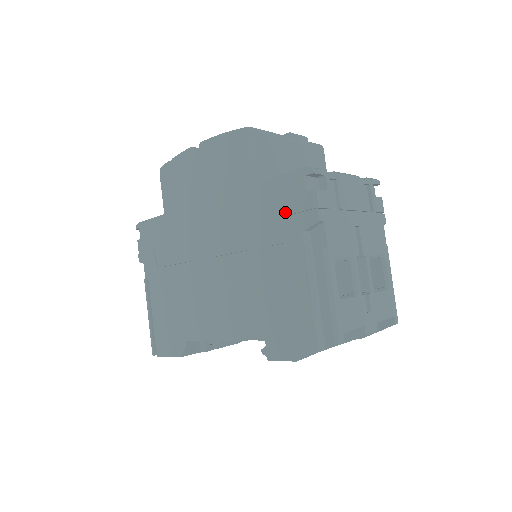
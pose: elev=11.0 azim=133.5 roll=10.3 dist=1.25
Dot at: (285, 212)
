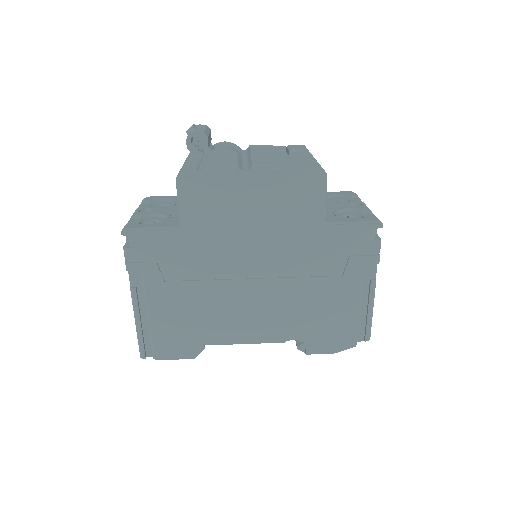
Dot at: (349, 252)
